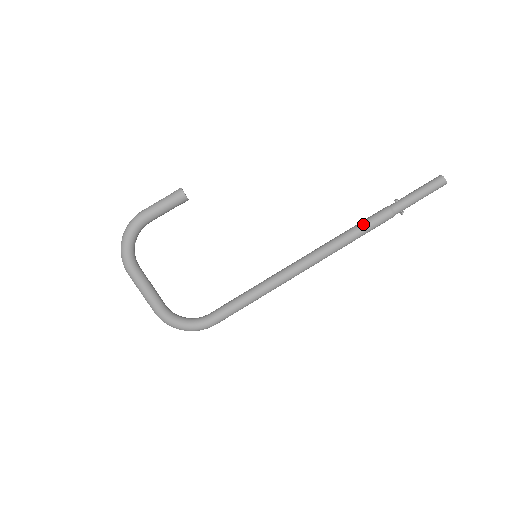
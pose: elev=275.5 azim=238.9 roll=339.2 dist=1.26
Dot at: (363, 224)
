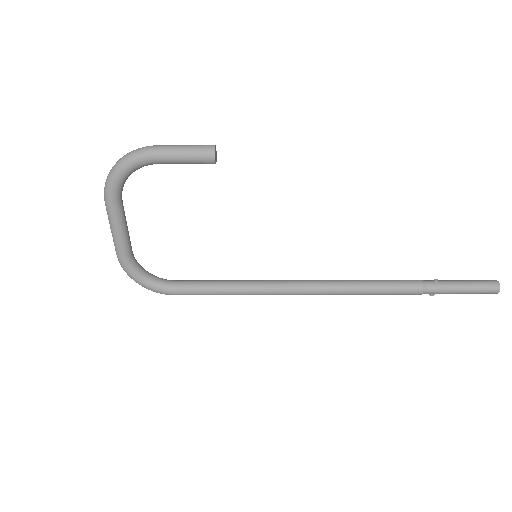
Dot at: (386, 285)
